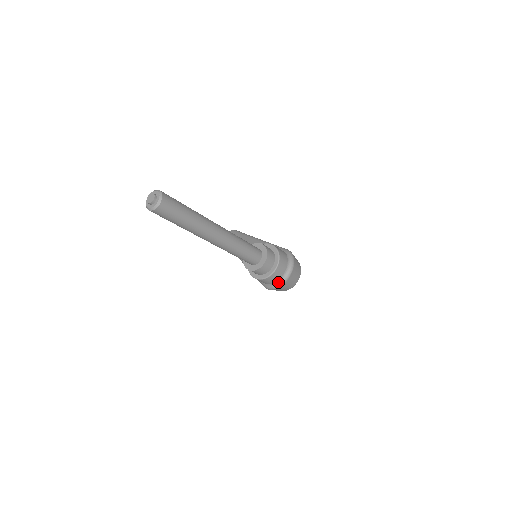
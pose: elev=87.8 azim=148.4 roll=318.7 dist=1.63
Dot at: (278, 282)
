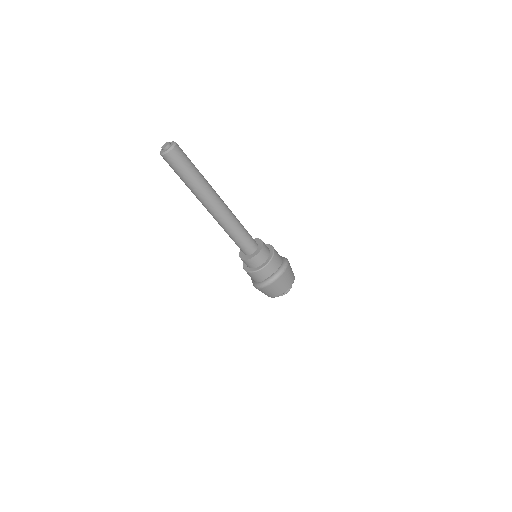
Dot at: (265, 281)
